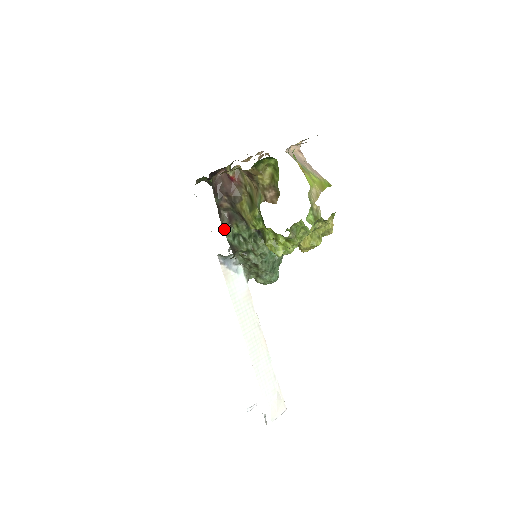
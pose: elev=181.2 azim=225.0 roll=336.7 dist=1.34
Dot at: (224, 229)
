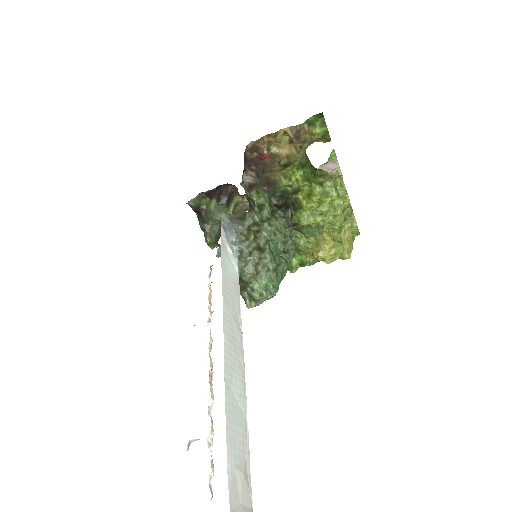
Dot at: occluded
